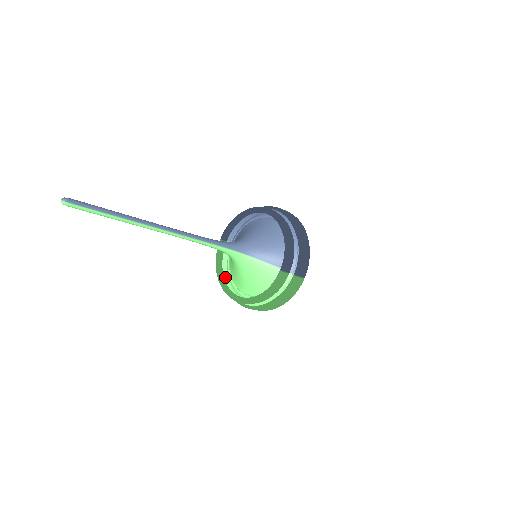
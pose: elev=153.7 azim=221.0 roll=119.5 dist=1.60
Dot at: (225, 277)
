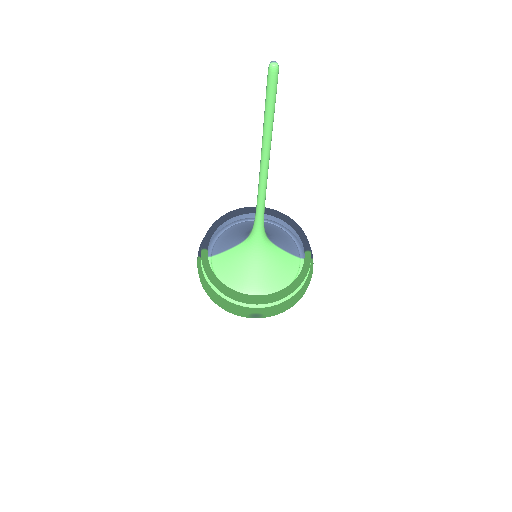
Dot at: occluded
